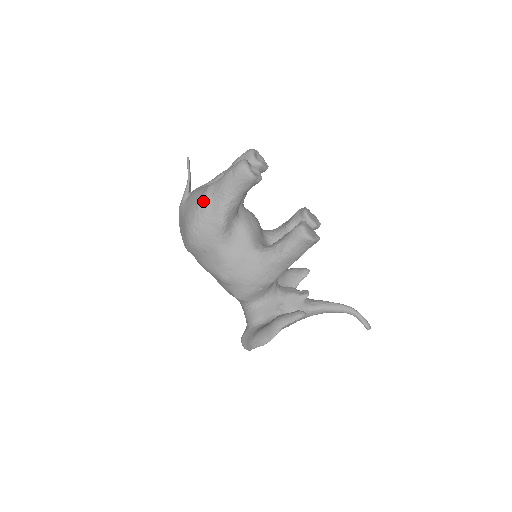
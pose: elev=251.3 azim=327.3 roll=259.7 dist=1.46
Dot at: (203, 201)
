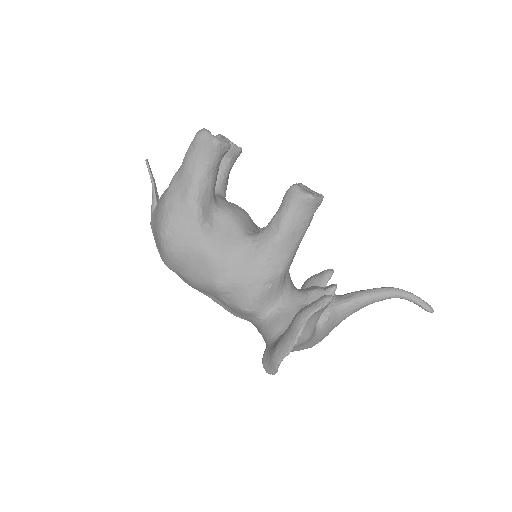
Dot at: (169, 194)
